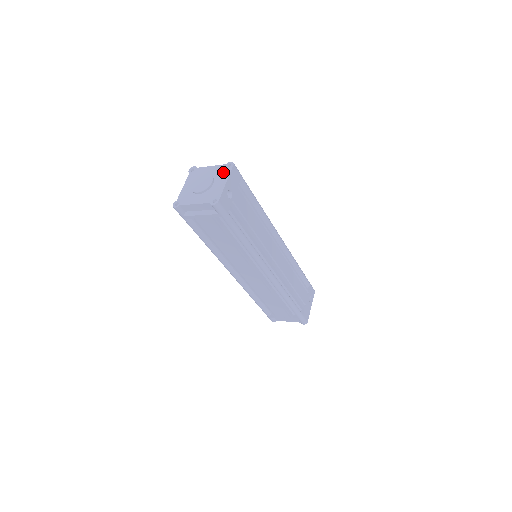
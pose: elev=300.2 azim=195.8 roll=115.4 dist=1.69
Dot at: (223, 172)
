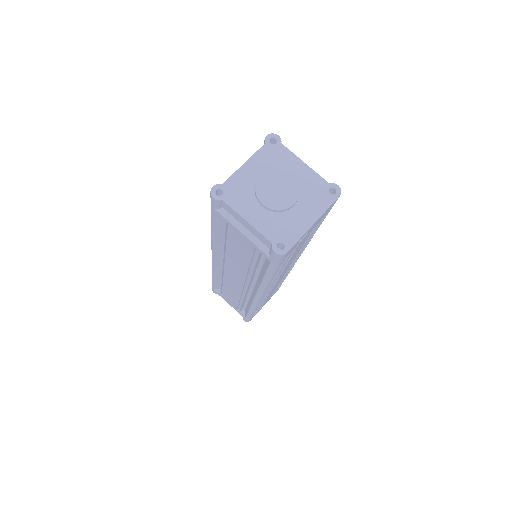
Dot at: (318, 196)
